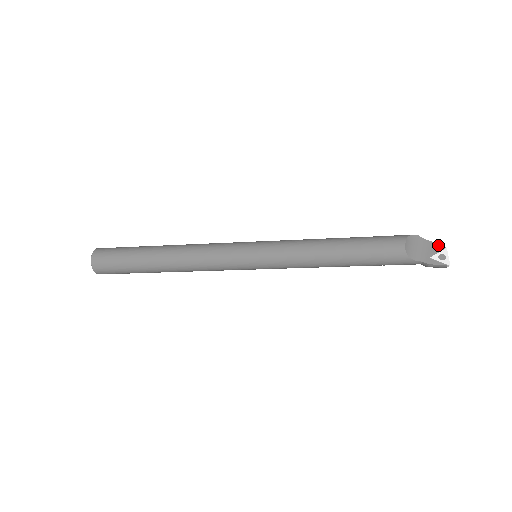
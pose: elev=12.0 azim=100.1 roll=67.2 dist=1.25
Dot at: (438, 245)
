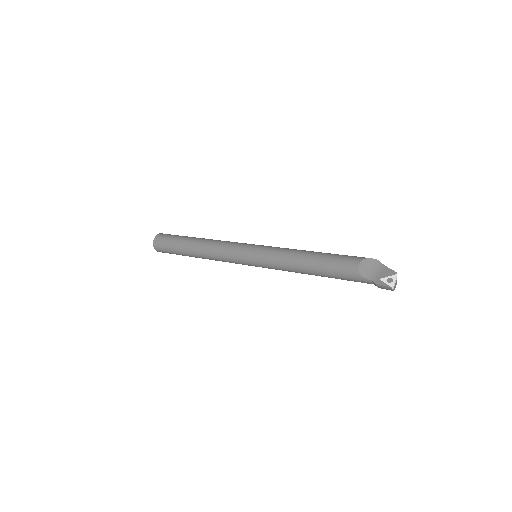
Dot at: (391, 271)
